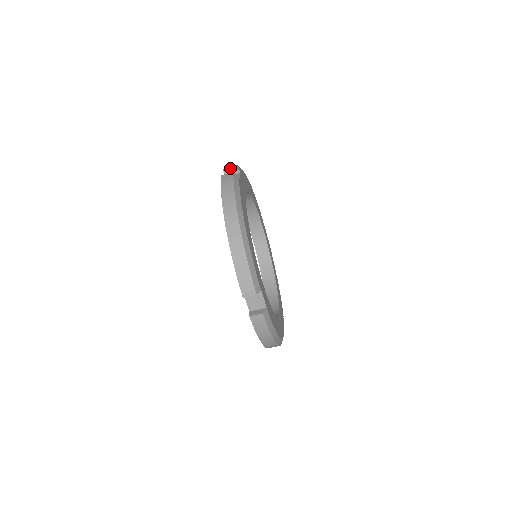
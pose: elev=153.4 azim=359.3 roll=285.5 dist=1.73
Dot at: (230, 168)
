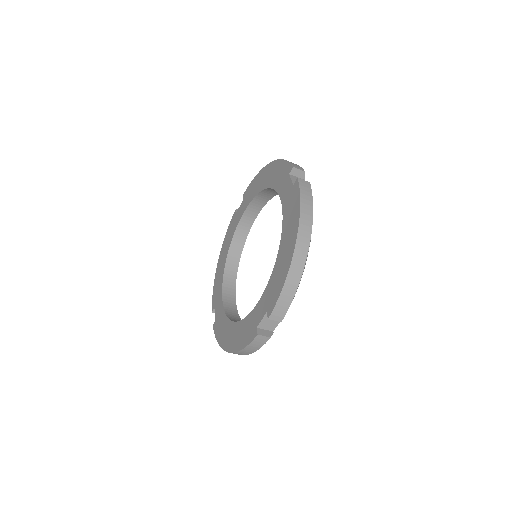
Dot at: (300, 170)
